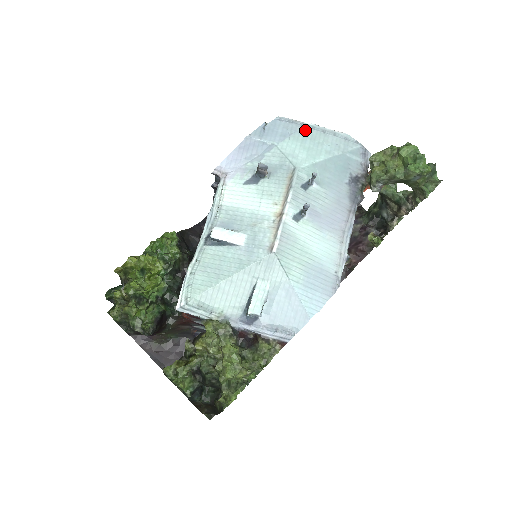
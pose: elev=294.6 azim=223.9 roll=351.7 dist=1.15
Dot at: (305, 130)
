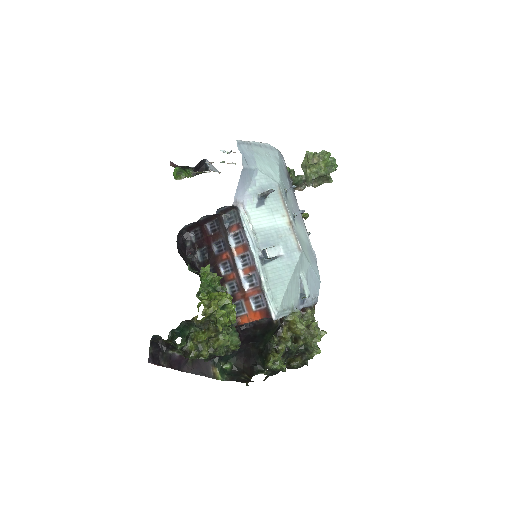
Dot at: (254, 148)
